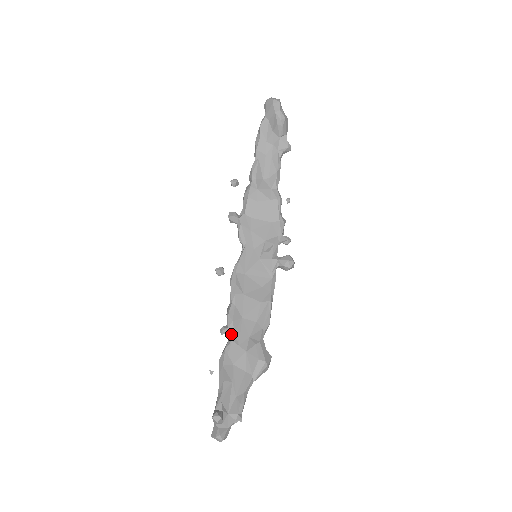
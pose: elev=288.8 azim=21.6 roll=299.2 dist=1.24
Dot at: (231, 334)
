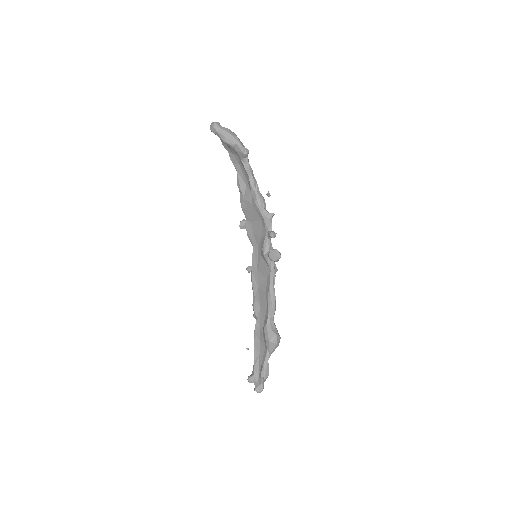
Dot at: (256, 319)
